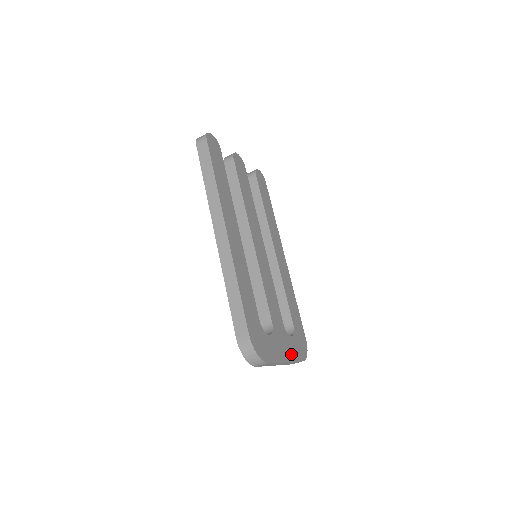
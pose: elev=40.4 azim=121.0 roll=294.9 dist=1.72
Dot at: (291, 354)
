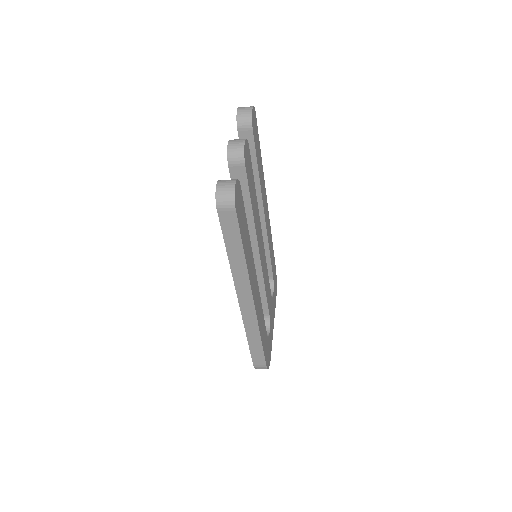
Dot at: (274, 312)
